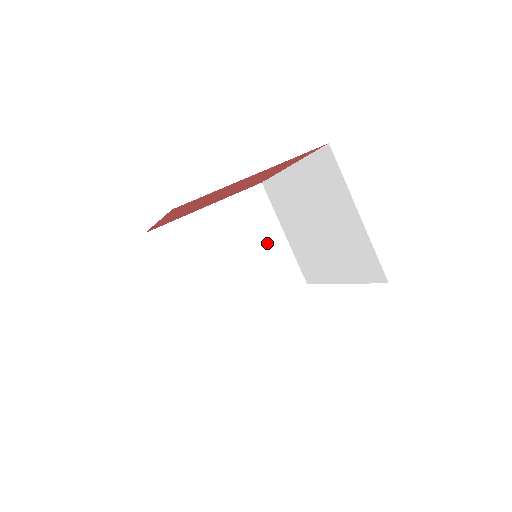
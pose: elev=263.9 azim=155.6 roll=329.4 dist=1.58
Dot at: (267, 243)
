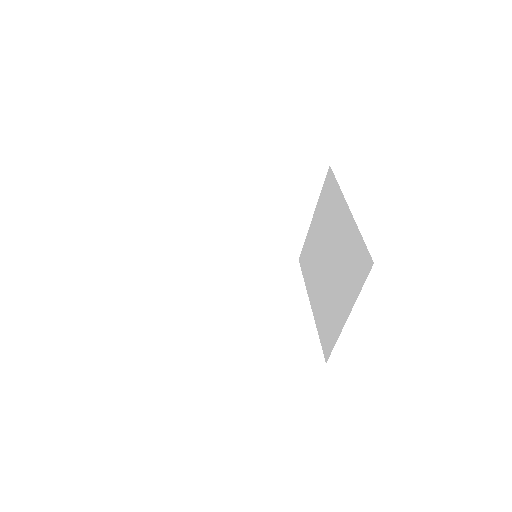
Dot at: (291, 214)
